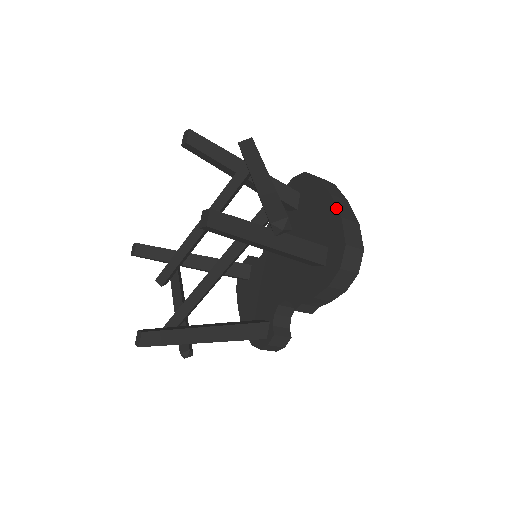
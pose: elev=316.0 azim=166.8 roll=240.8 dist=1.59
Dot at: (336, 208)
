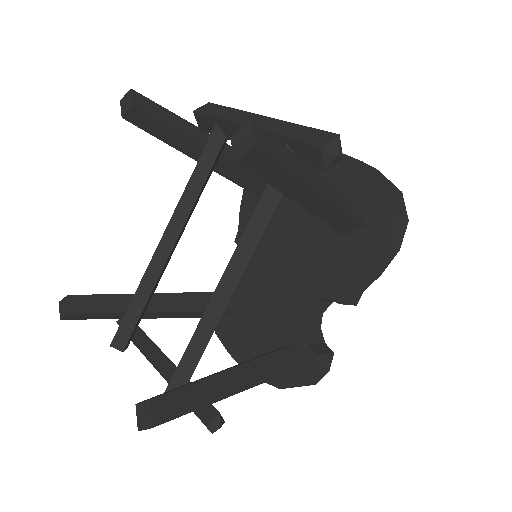
Dot at: (347, 156)
